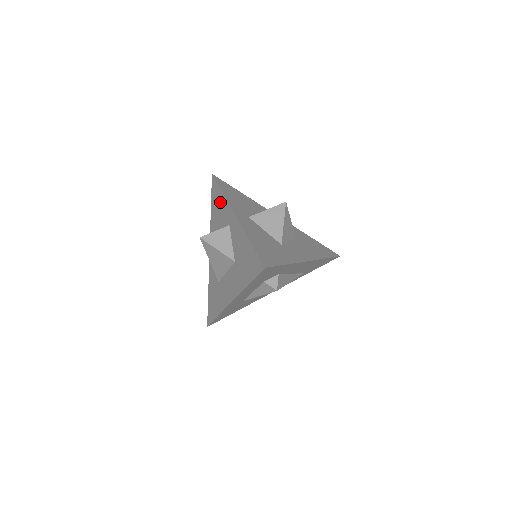
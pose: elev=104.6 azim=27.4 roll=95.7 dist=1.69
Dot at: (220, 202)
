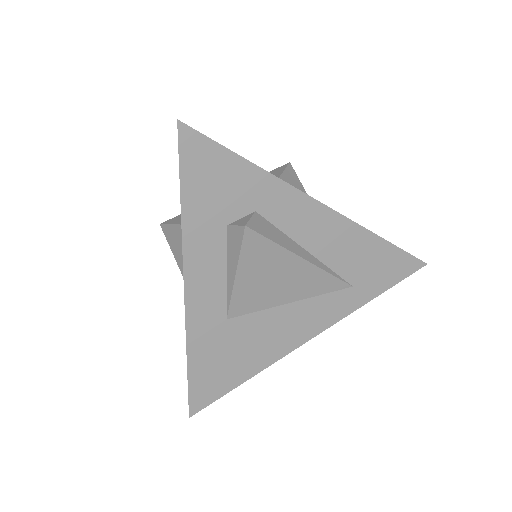
Dot at: occluded
